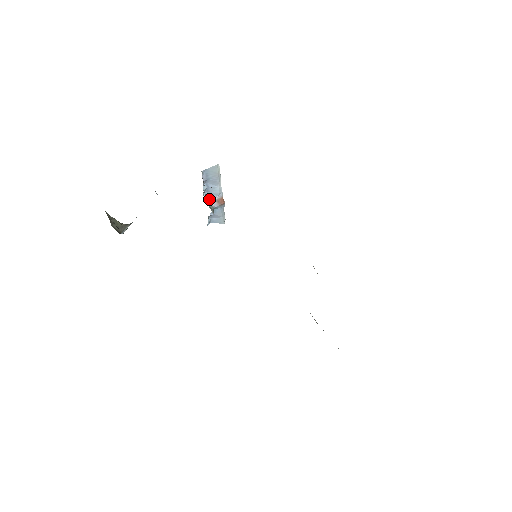
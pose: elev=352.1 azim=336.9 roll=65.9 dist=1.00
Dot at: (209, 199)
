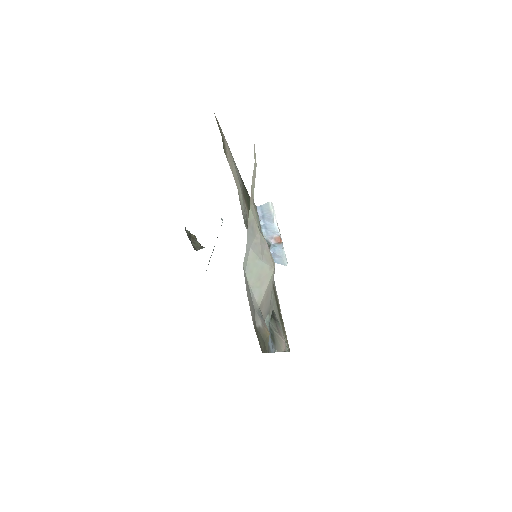
Dot at: (268, 236)
